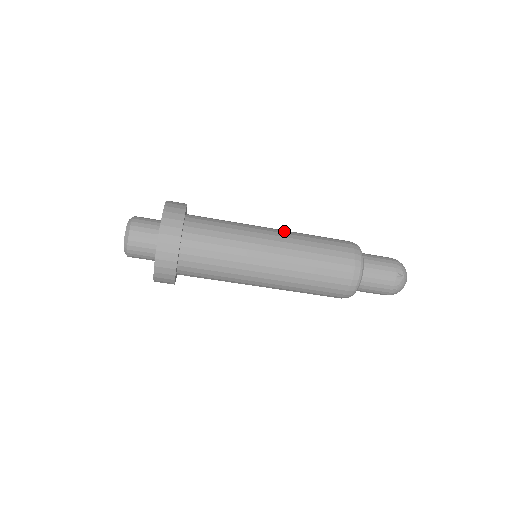
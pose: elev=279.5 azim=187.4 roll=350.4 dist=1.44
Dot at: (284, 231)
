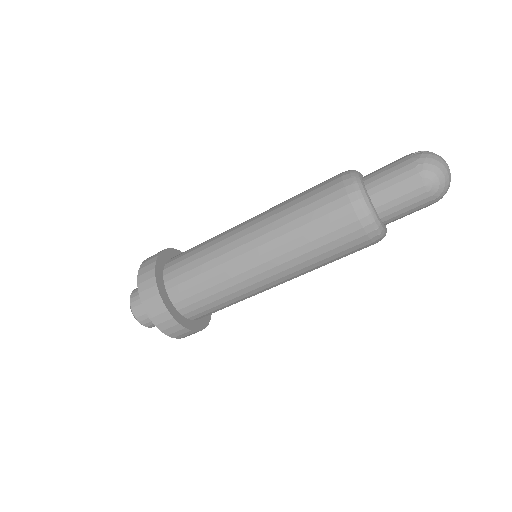
Dot at: occluded
